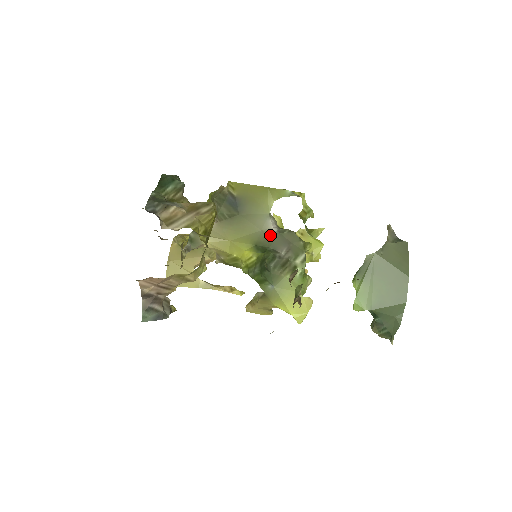
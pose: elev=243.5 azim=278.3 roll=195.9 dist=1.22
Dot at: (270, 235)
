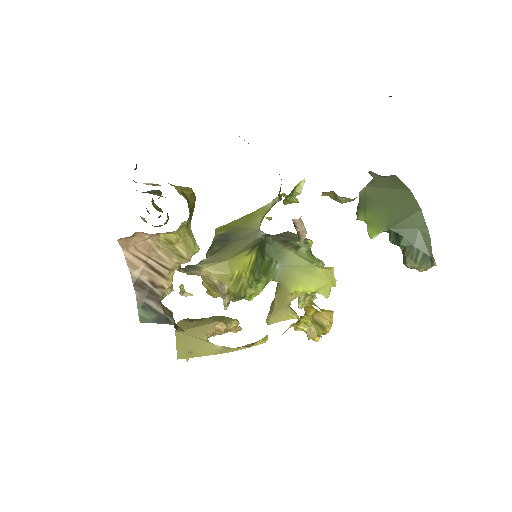
Dot at: occluded
